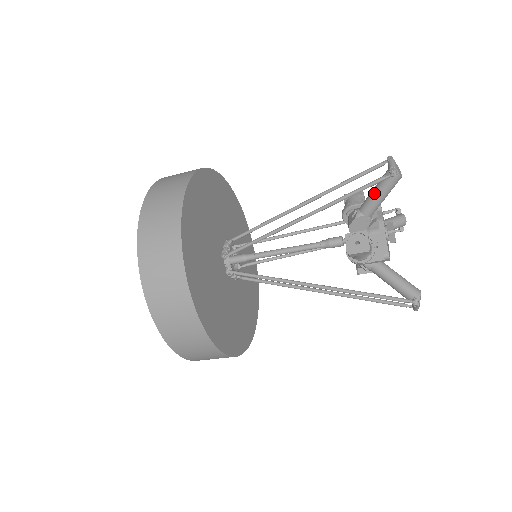
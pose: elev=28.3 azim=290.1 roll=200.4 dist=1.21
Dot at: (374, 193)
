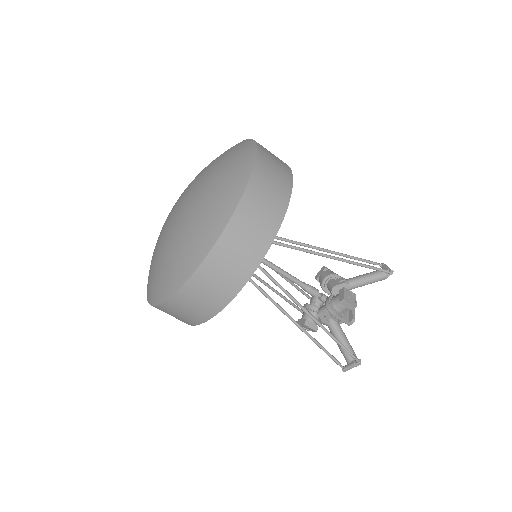
Dot at: (366, 276)
